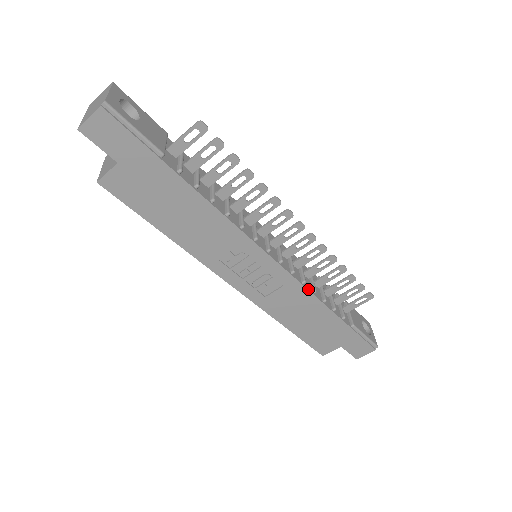
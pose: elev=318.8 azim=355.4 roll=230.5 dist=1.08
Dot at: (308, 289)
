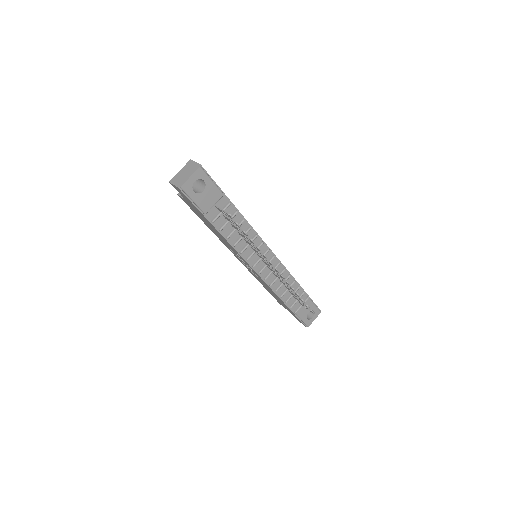
Dot at: (272, 288)
